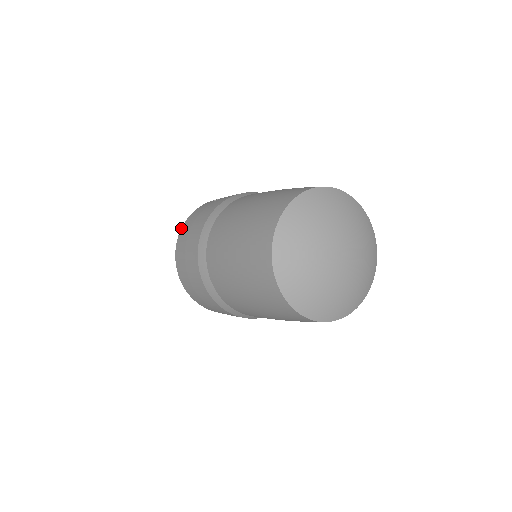
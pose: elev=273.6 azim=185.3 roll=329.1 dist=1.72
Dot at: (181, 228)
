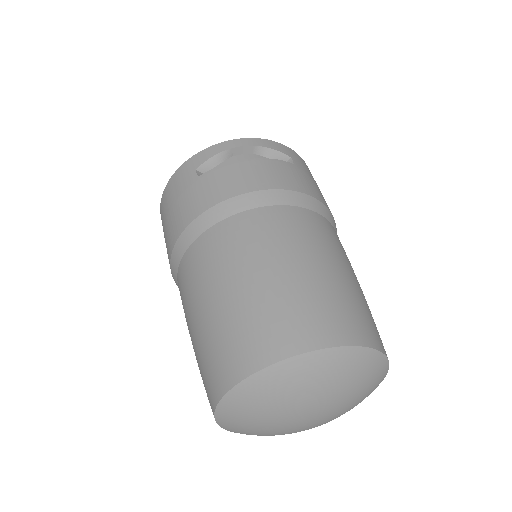
Dot at: (162, 194)
